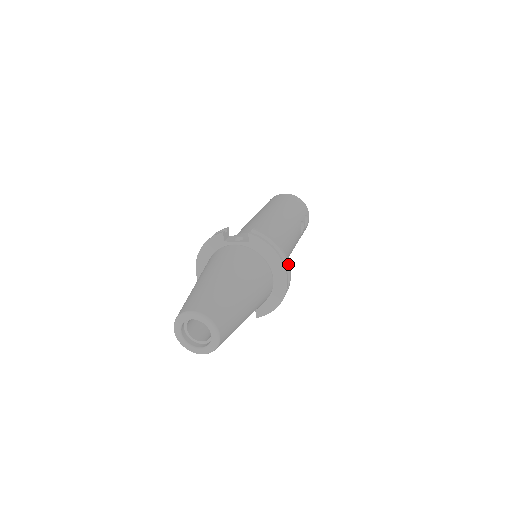
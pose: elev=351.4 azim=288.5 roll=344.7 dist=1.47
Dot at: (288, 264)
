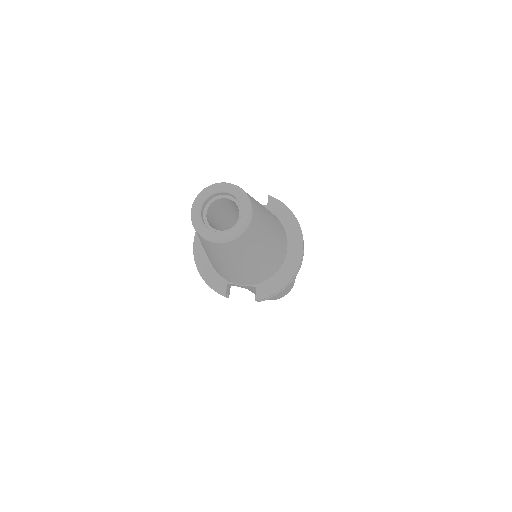
Dot at: occluded
